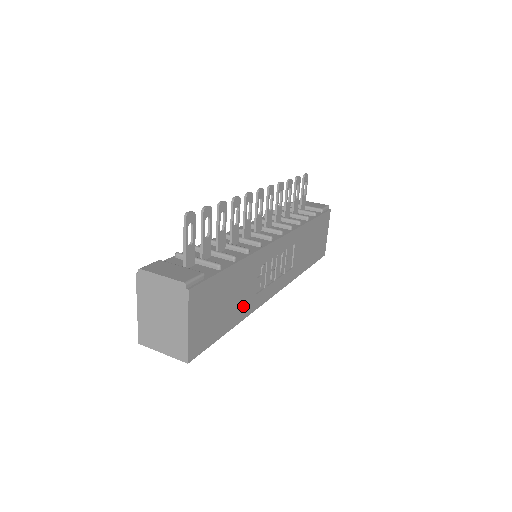
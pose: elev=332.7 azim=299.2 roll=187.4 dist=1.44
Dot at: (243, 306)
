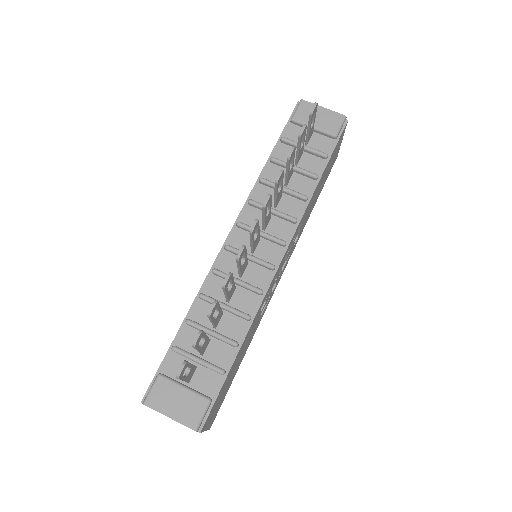
Dot at: (250, 339)
